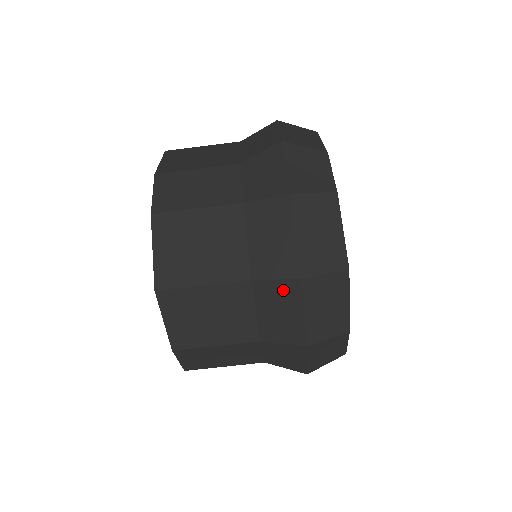
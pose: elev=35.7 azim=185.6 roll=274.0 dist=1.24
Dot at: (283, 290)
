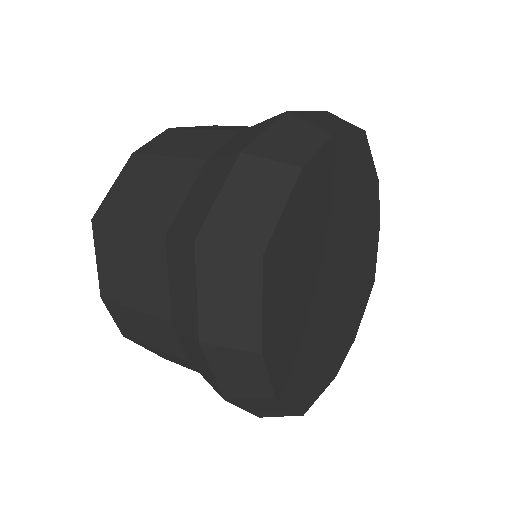
Dot at: (184, 254)
